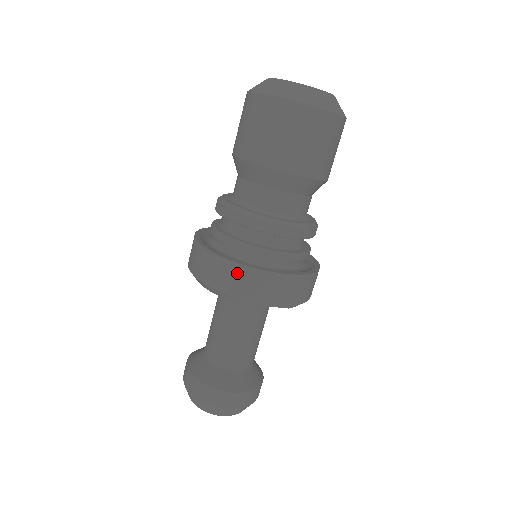
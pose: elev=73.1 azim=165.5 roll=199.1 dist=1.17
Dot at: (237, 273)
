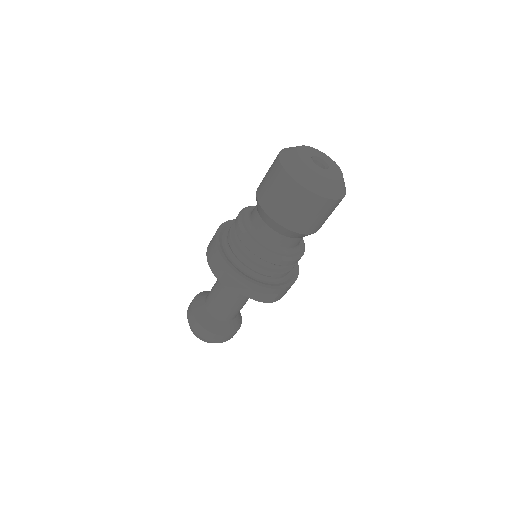
Dot at: (228, 272)
